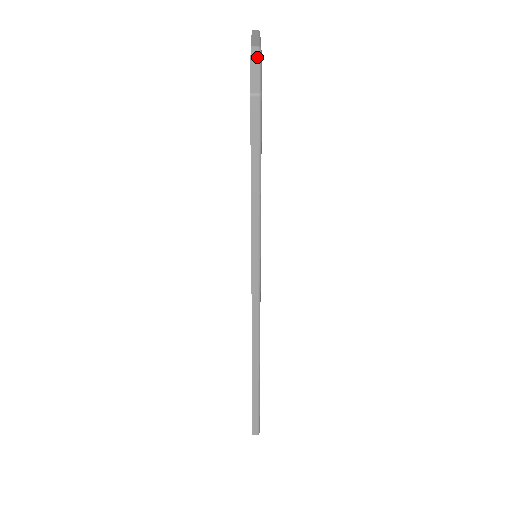
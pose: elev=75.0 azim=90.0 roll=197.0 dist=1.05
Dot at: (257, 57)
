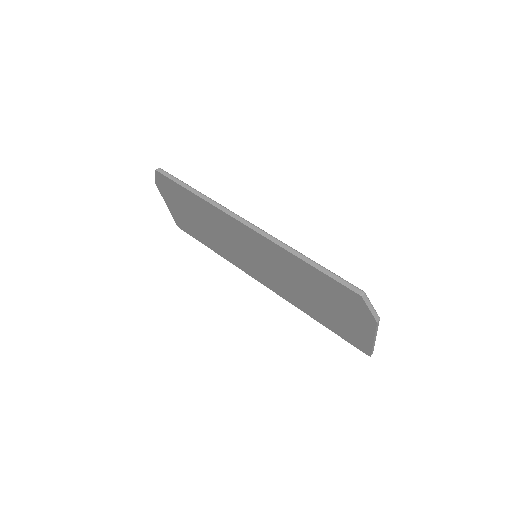
Dot at: occluded
